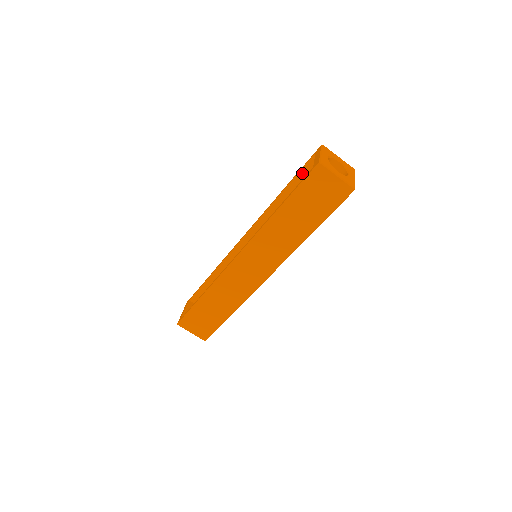
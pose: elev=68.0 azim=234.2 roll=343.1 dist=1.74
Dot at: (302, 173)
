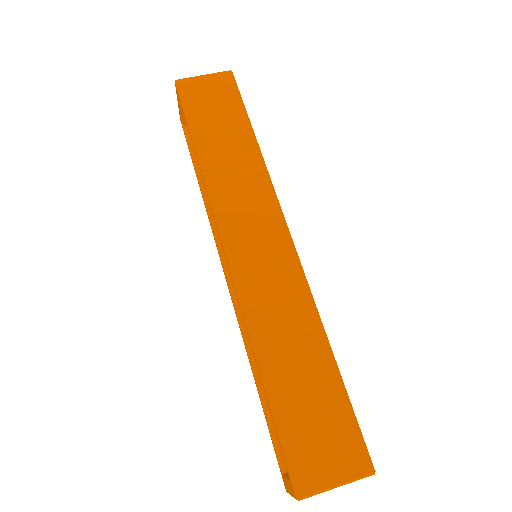
Dot at: (193, 149)
